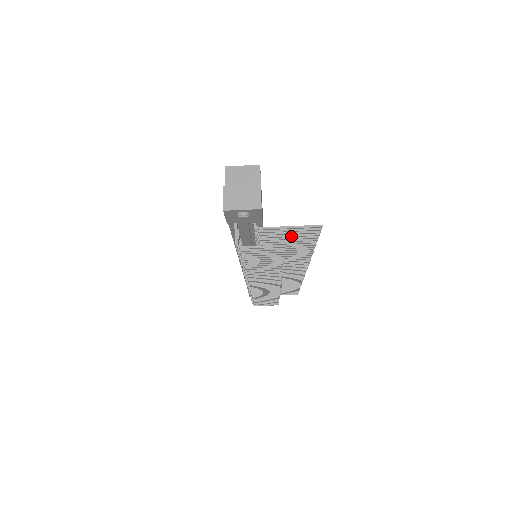
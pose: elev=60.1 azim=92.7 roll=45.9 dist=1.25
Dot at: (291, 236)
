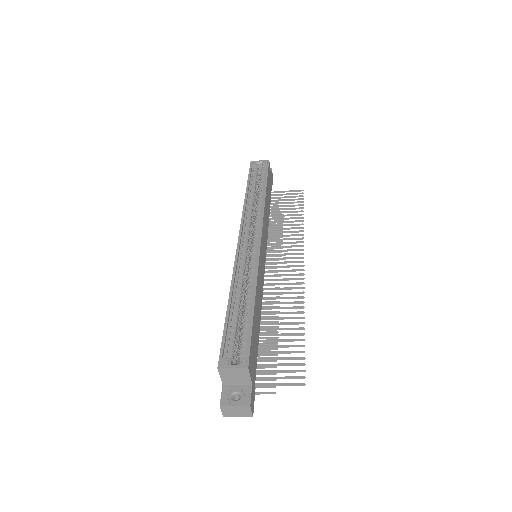
Dot at: occluded
